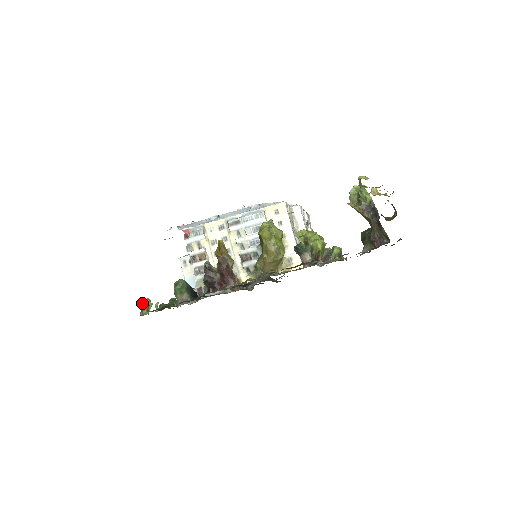
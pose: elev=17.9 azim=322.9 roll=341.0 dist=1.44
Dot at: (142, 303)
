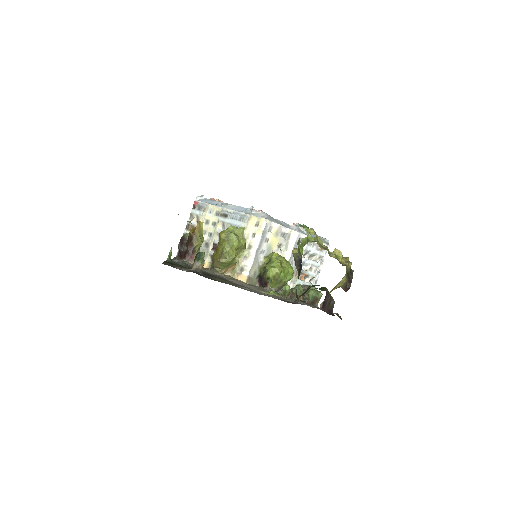
Dot at: occluded
